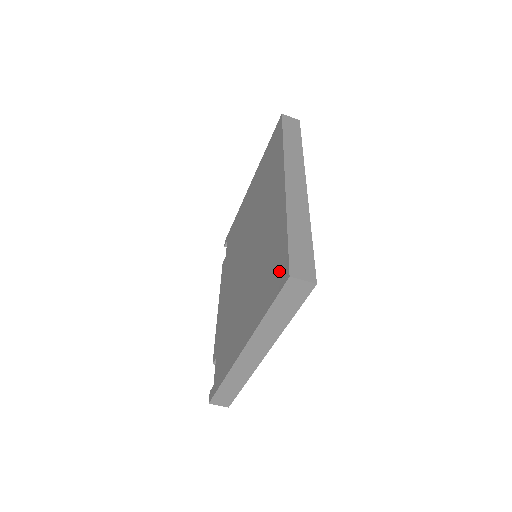
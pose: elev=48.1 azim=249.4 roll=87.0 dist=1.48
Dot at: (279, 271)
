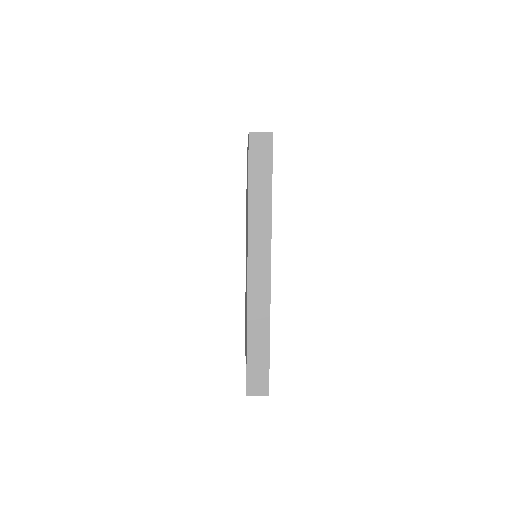
Dot at: occluded
